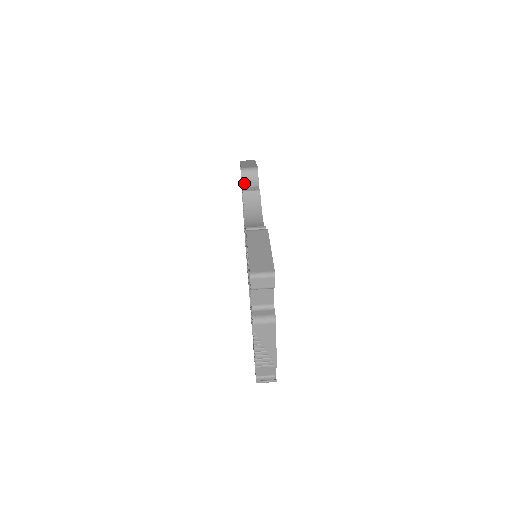
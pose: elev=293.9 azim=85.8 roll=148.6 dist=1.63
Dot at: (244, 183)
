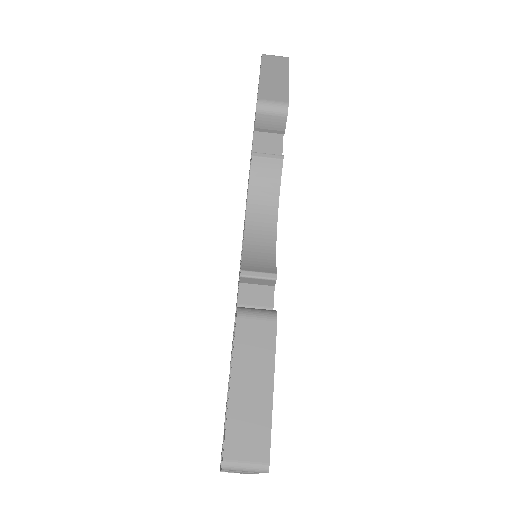
Dot at: (258, 129)
